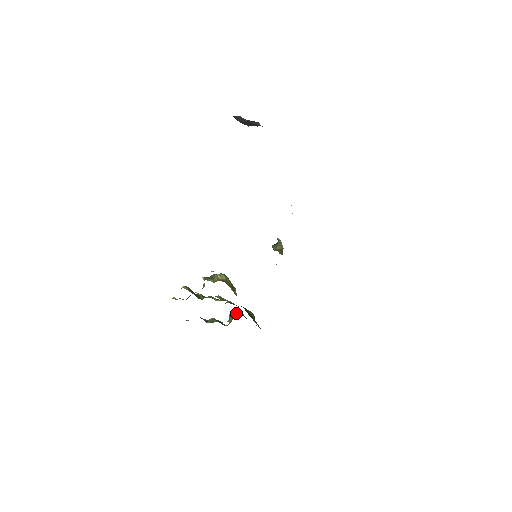
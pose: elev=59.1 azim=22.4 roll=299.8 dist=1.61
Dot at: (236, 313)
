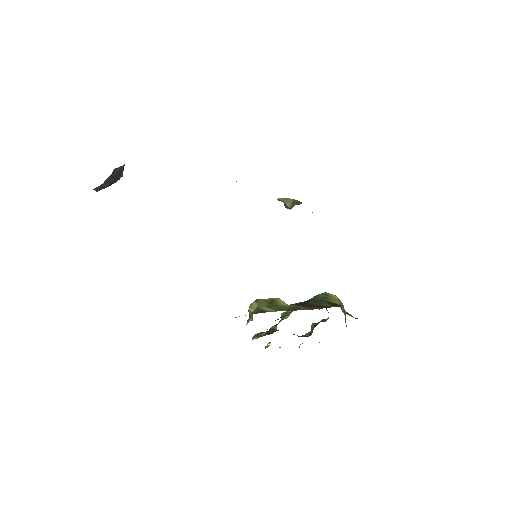
Dot at: occluded
